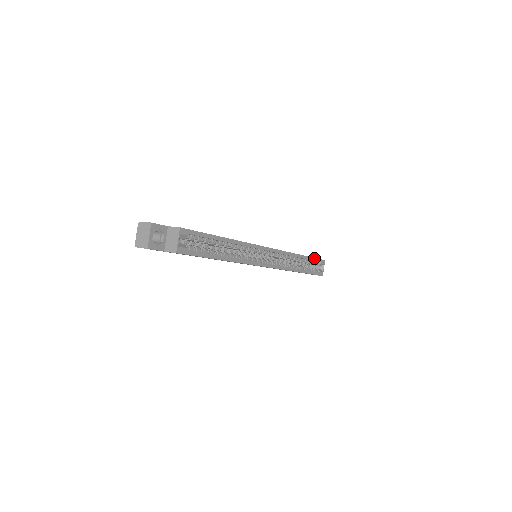
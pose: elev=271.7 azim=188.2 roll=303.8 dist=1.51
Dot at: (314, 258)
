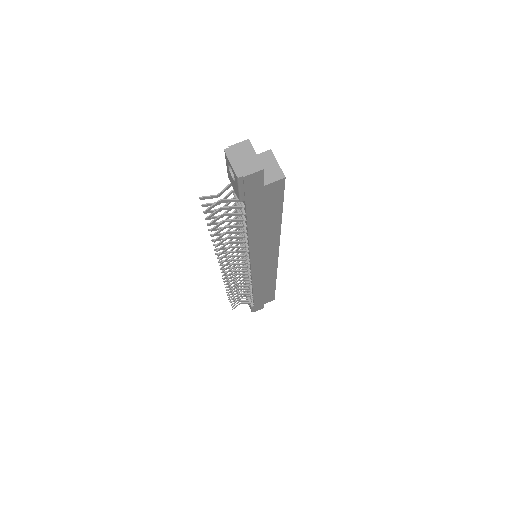
Dot at: occluded
